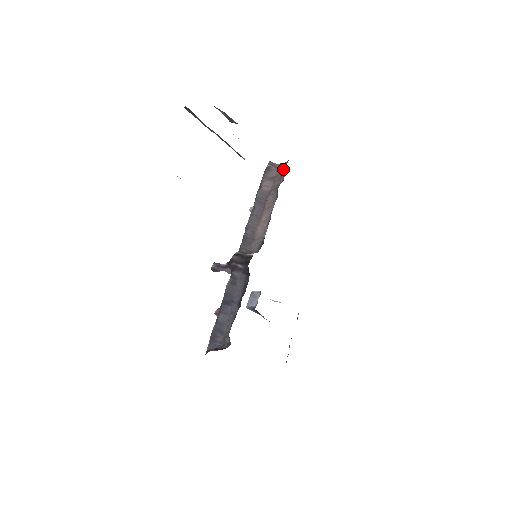
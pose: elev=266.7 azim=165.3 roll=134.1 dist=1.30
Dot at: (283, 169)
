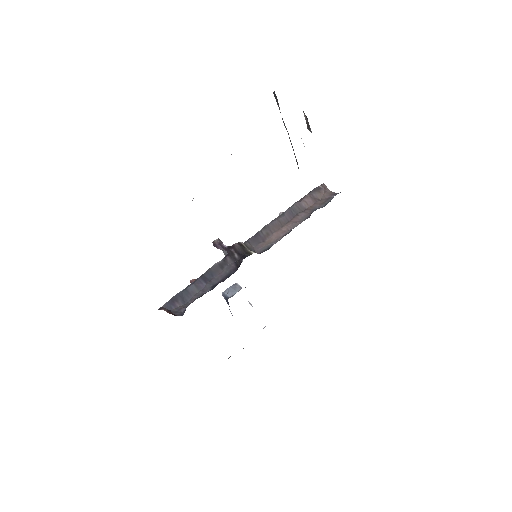
Dot at: (330, 197)
